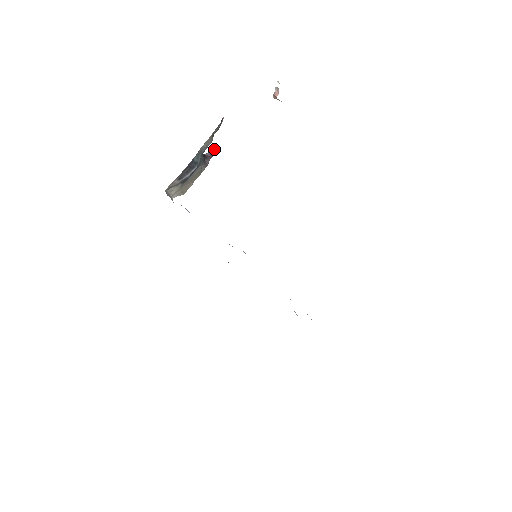
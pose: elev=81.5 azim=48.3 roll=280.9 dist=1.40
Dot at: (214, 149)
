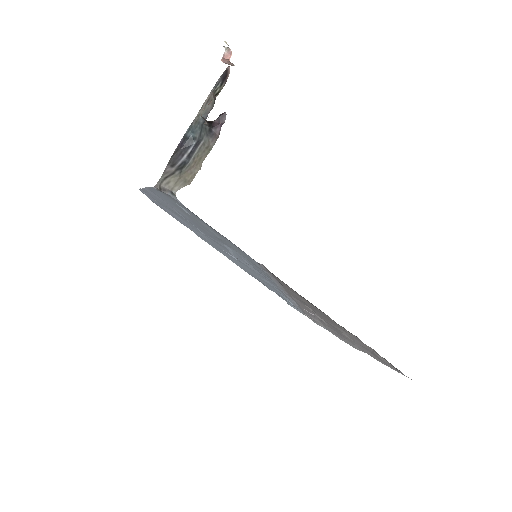
Dot at: (225, 112)
